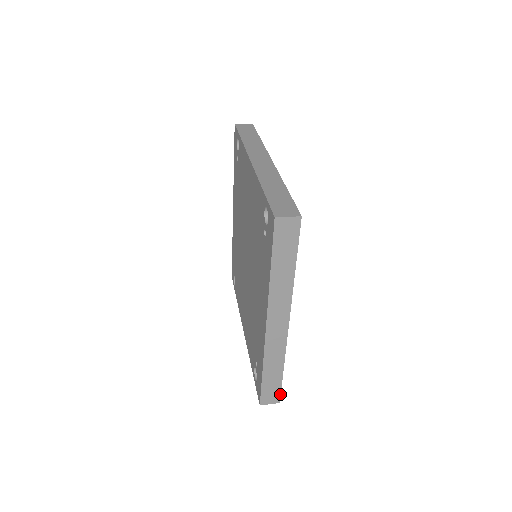
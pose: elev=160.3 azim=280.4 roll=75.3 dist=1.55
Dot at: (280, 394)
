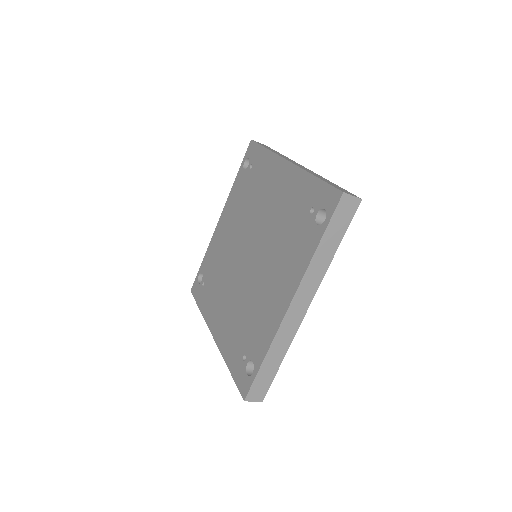
Dot at: (352, 194)
